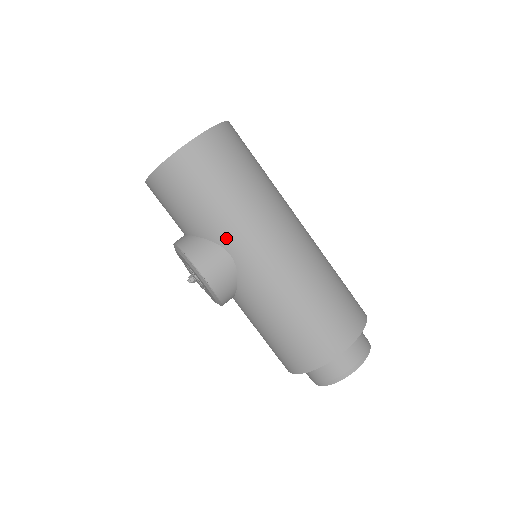
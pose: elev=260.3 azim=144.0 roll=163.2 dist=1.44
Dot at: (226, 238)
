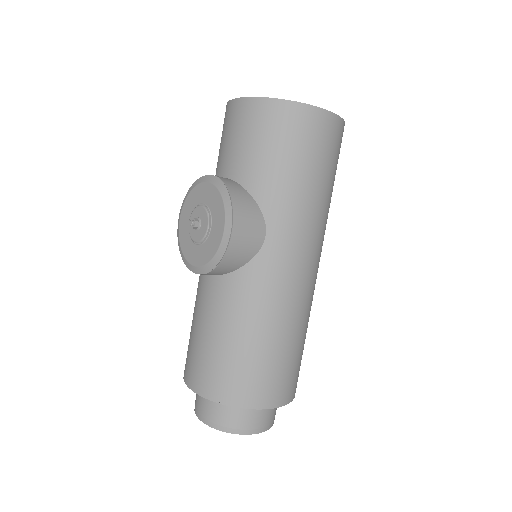
Dot at: (278, 218)
